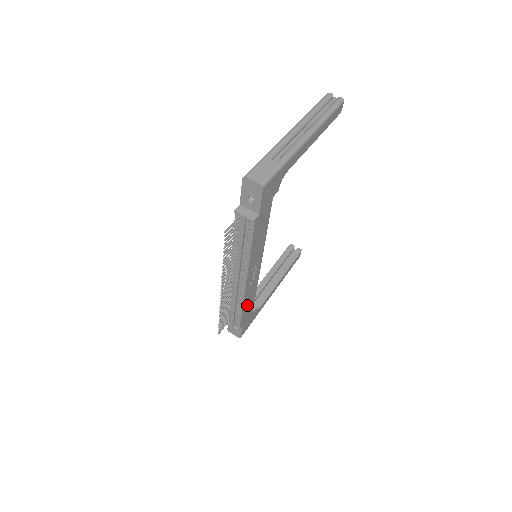
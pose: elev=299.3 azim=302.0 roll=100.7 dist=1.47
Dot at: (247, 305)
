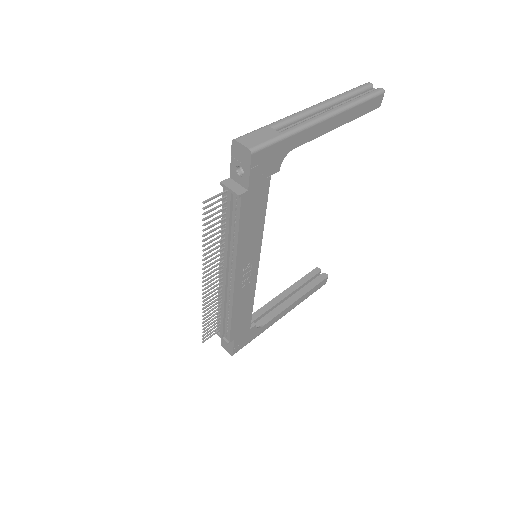
Dot at: (240, 314)
